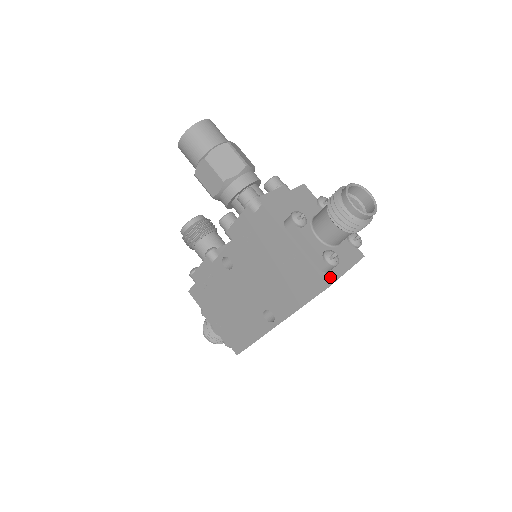
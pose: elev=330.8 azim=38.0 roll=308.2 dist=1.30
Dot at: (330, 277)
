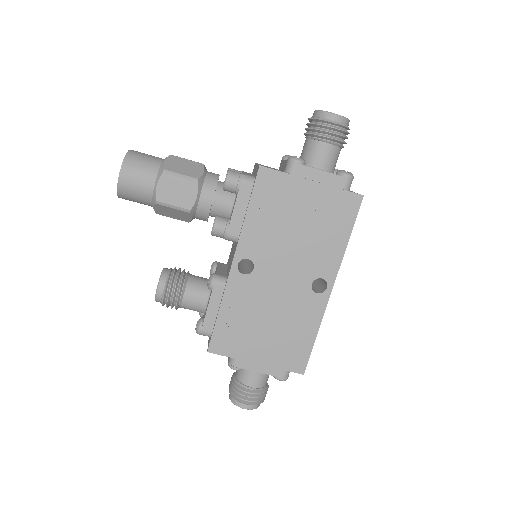
Dot at: occluded
